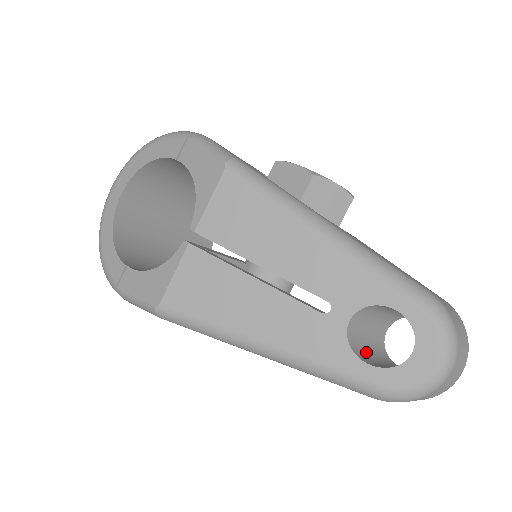
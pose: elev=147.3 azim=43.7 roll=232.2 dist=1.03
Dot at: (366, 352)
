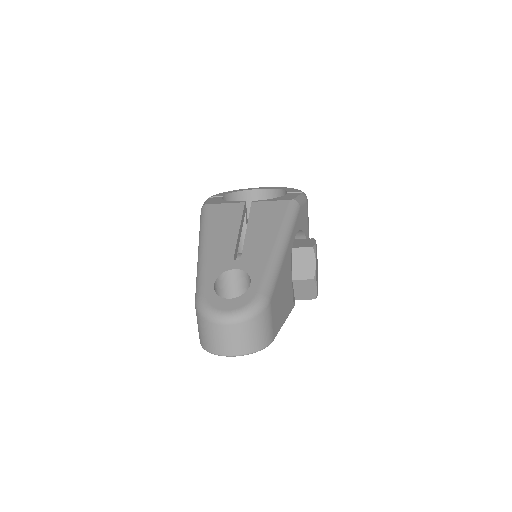
Dot at: occluded
